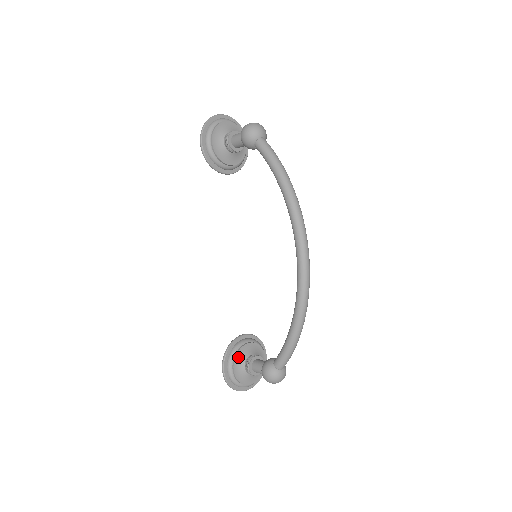
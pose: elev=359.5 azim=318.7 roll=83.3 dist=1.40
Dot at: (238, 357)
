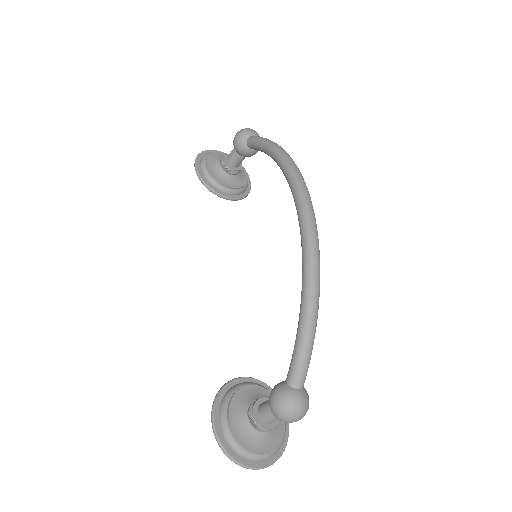
Dot at: (237, 399)
